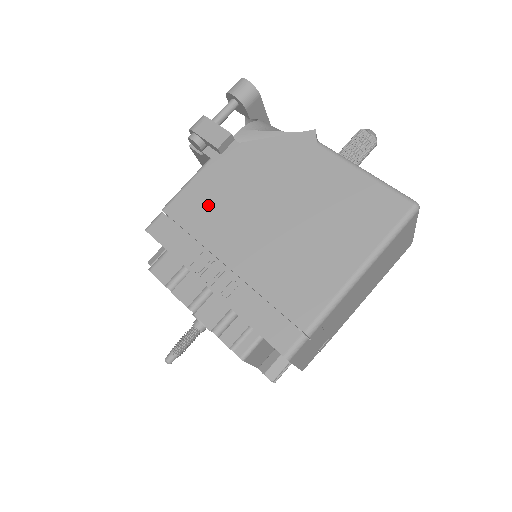
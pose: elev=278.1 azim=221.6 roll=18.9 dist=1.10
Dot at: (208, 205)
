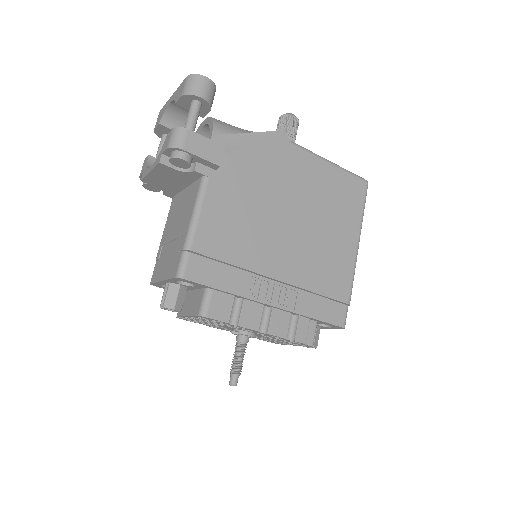
Dot at: (232, 229)
